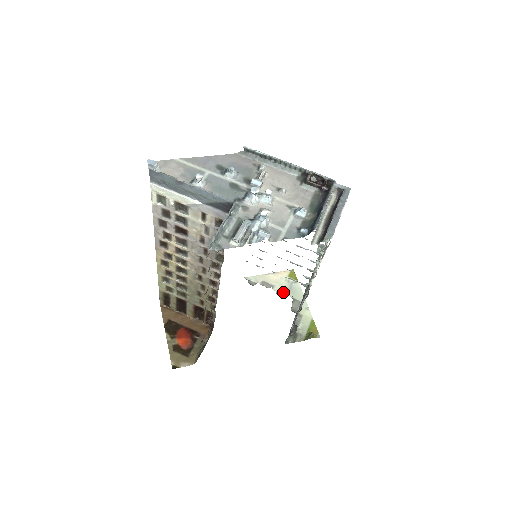
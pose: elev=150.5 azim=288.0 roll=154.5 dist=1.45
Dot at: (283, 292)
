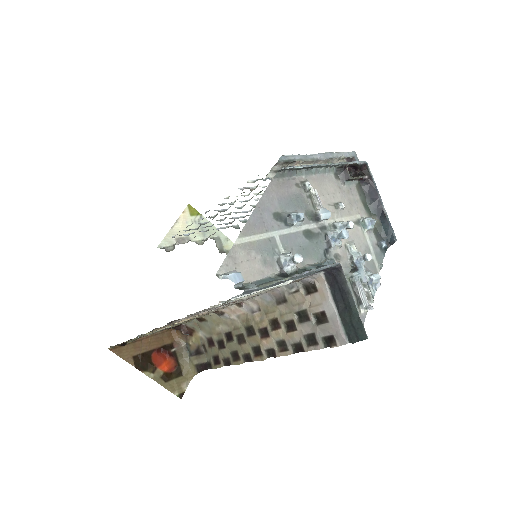
Dot at: (200, 238)
